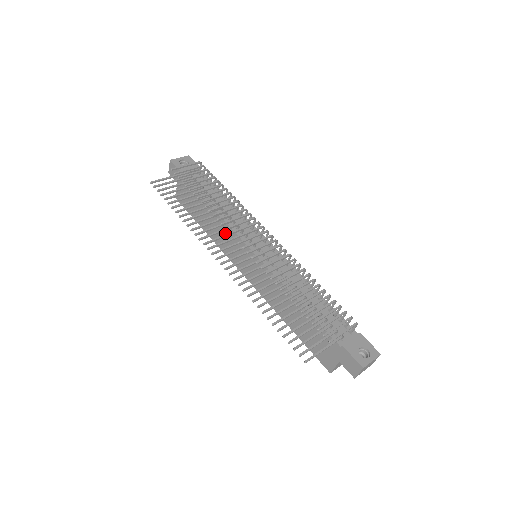
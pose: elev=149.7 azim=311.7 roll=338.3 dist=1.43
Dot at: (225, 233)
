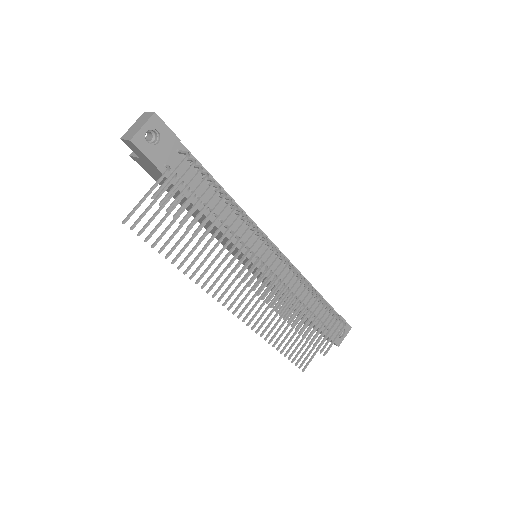
Dot at: (221, 236)
